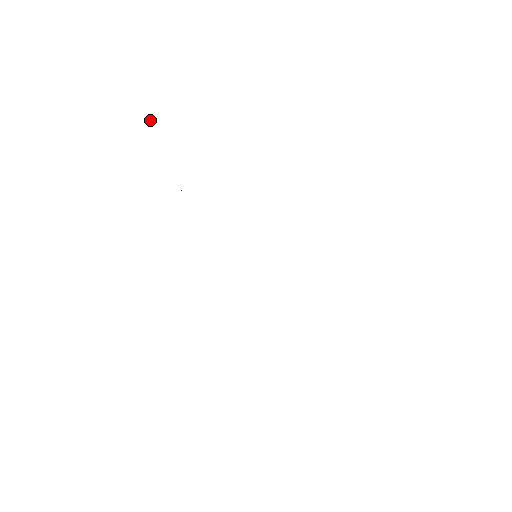
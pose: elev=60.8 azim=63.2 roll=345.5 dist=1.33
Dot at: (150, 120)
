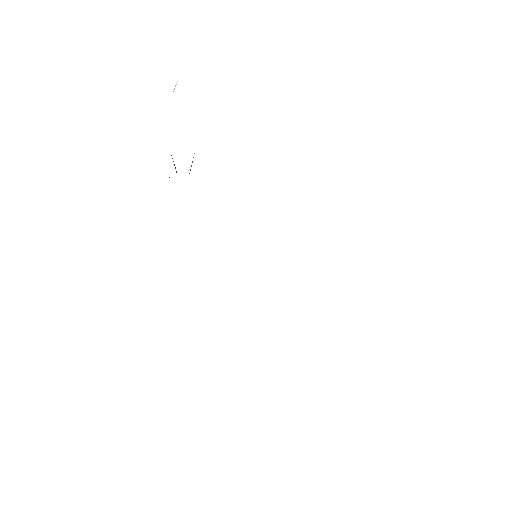
Dot at: occluded
